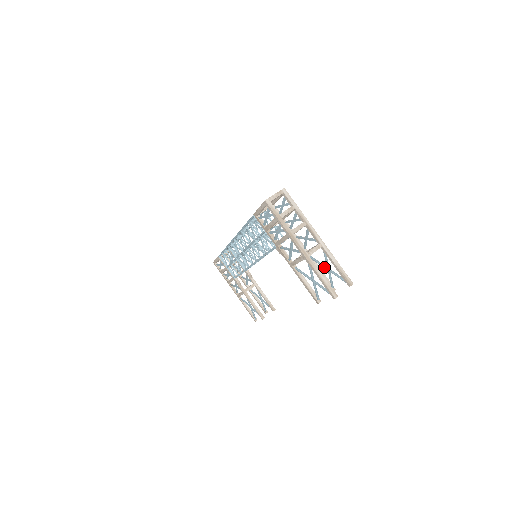
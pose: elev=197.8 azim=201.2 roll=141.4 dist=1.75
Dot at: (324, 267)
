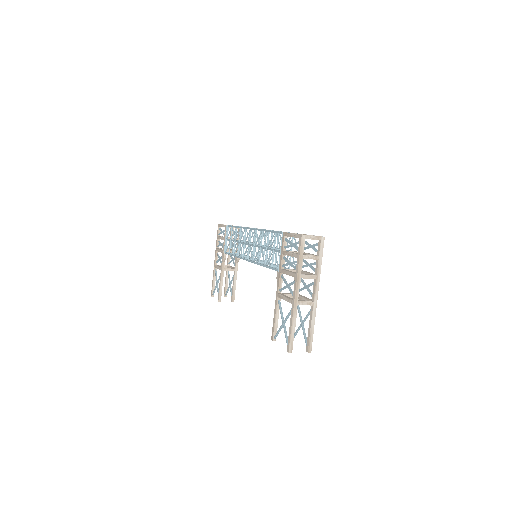
Dot at: (300, 319)
